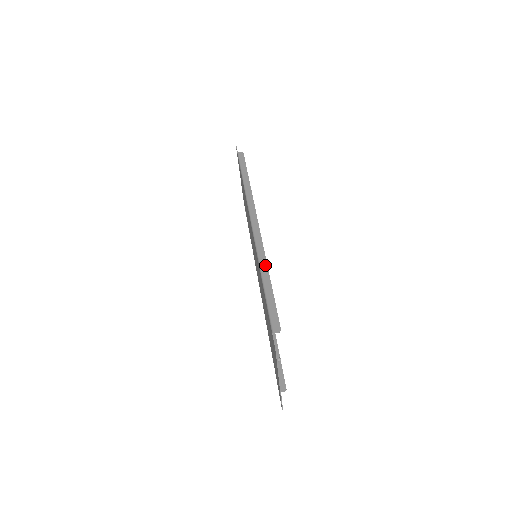
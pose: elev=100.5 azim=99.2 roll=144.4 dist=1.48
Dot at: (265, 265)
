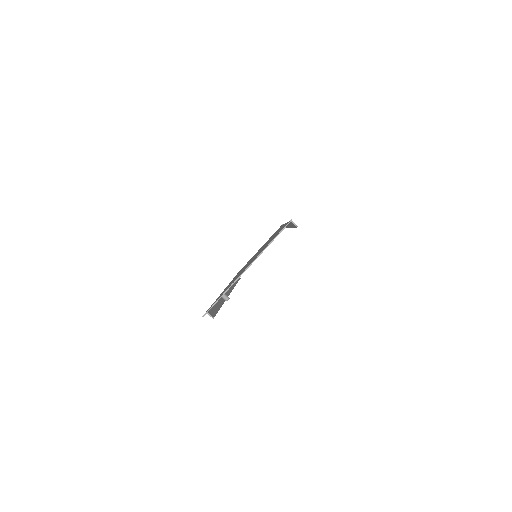
Dot at: occluded
